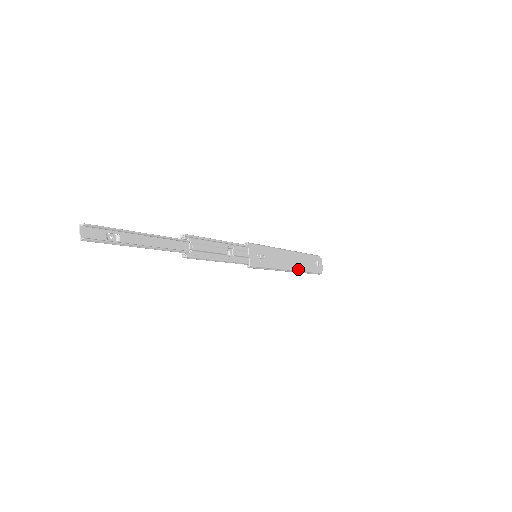
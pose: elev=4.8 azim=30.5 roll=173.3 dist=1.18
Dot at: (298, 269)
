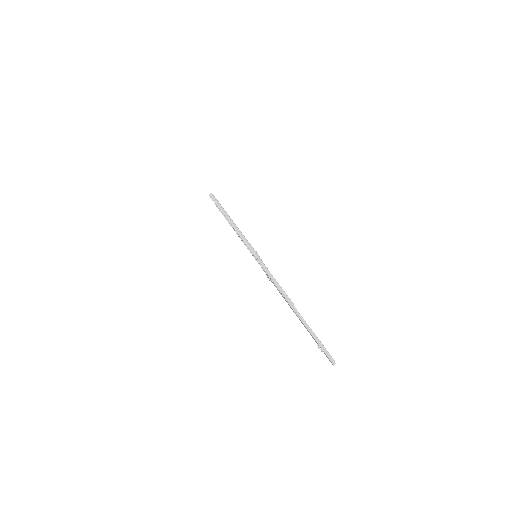
Dot at: occluded
